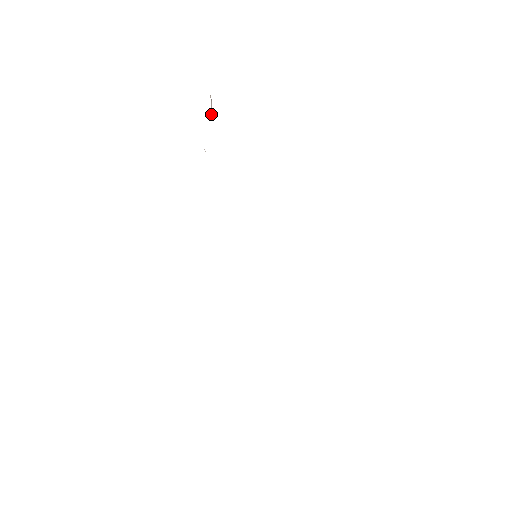
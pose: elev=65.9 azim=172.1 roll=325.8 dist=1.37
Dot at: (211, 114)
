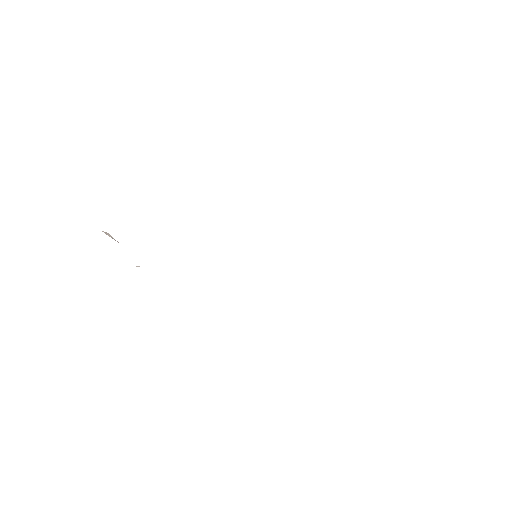
Dot at: occluded
